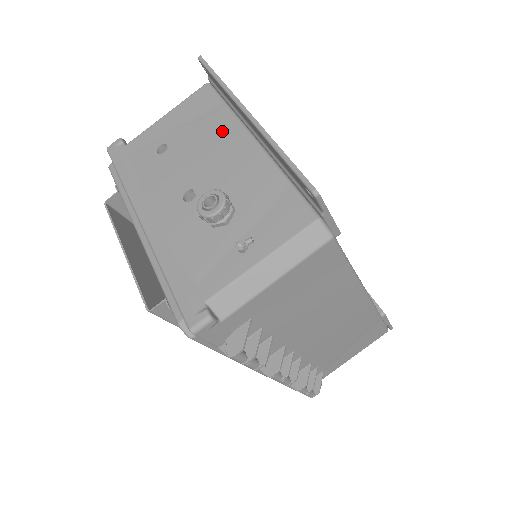
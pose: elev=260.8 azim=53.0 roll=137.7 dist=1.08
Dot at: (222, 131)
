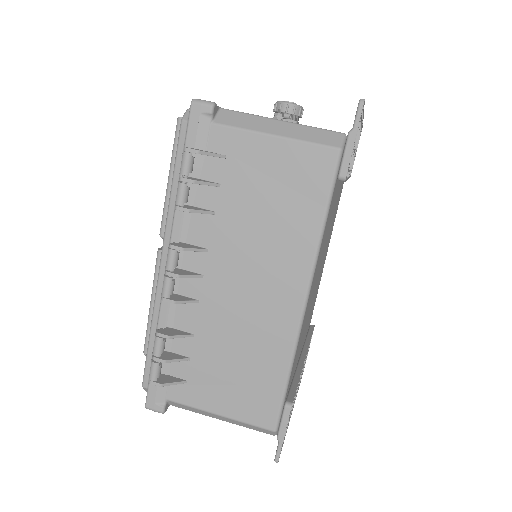
Dot at: occluded
